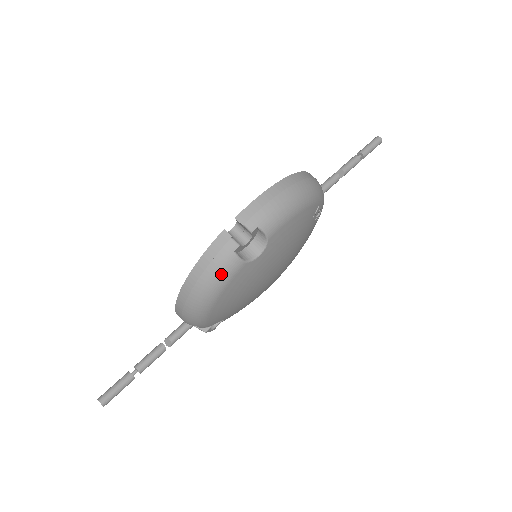
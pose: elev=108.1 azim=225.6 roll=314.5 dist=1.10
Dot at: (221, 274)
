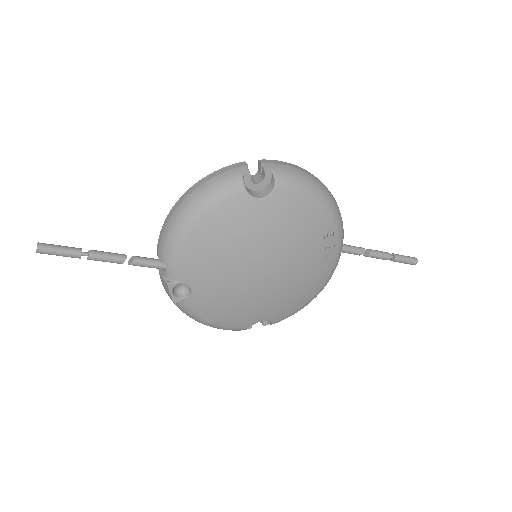
Dot at: (221, 187)
